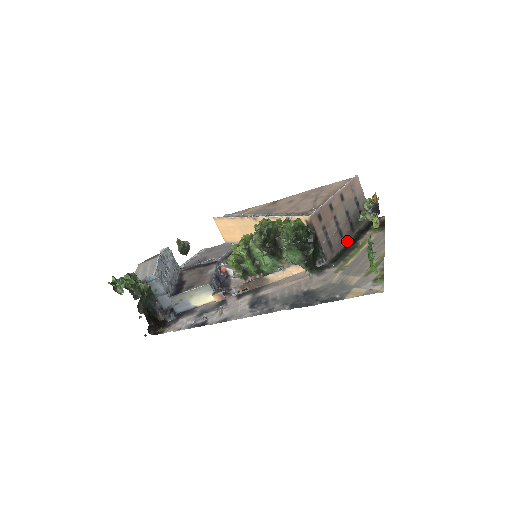
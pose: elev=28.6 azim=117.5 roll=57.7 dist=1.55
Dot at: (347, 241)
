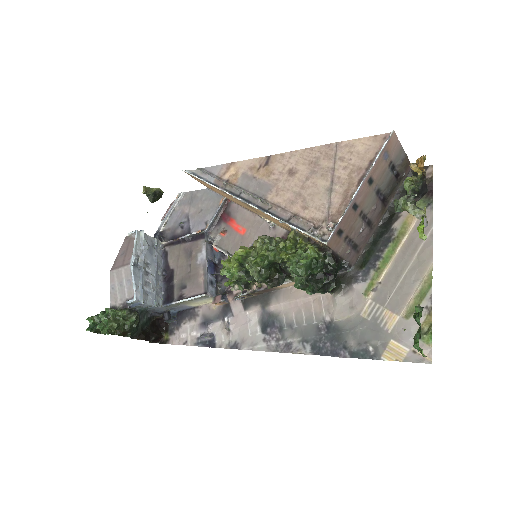
Dot at: (377, 223)
